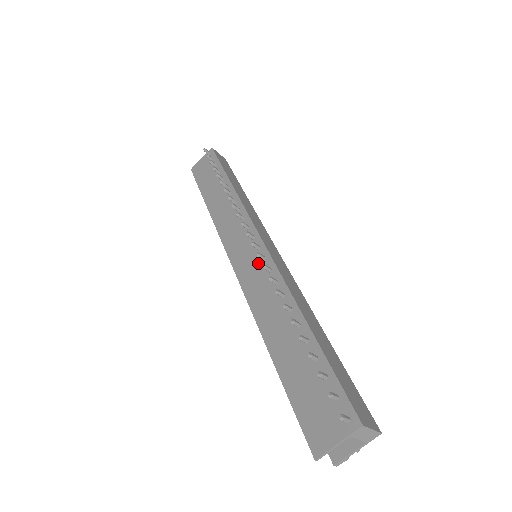
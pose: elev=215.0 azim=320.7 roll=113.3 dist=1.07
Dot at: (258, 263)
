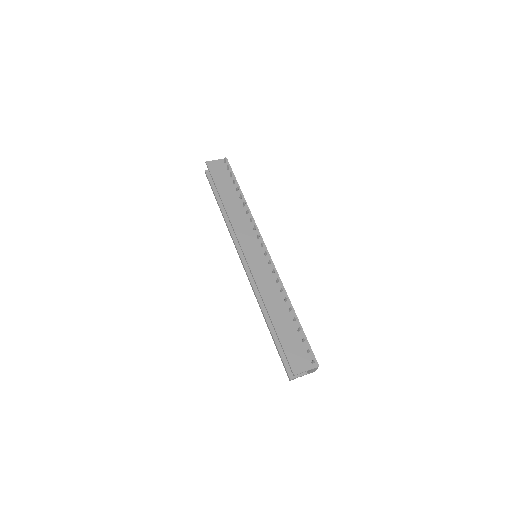
Dot at: (265, 264)
